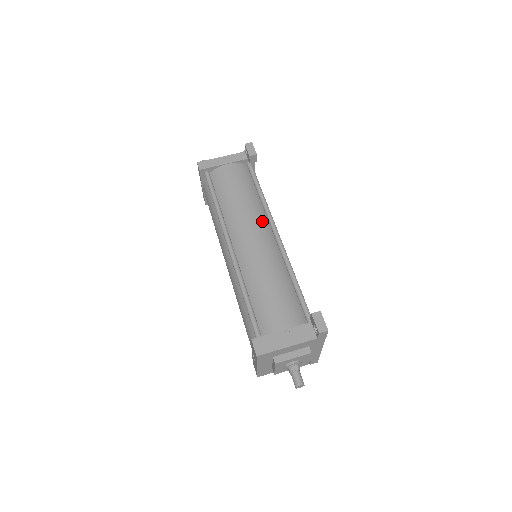
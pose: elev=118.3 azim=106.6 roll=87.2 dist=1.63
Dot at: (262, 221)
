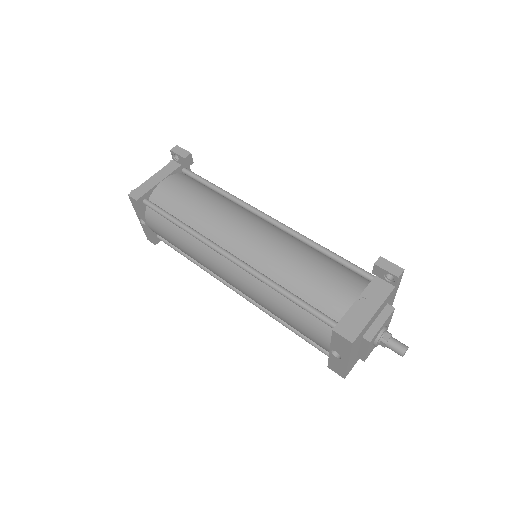
Dot at: (244, 213)
